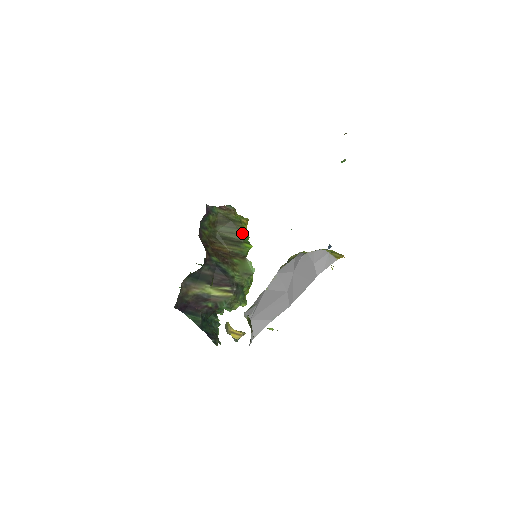
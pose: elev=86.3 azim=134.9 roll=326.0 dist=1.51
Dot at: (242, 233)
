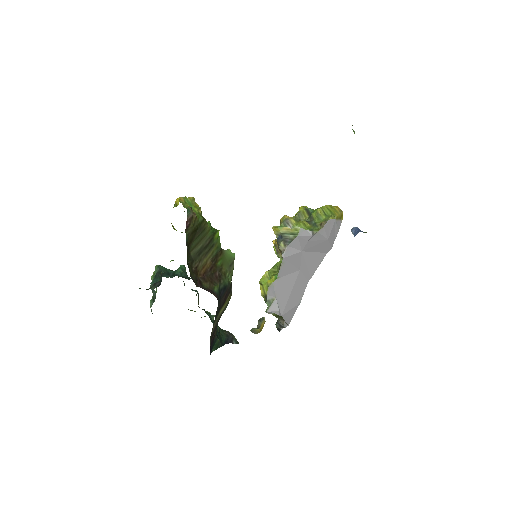
Dot at: (208, 228)
